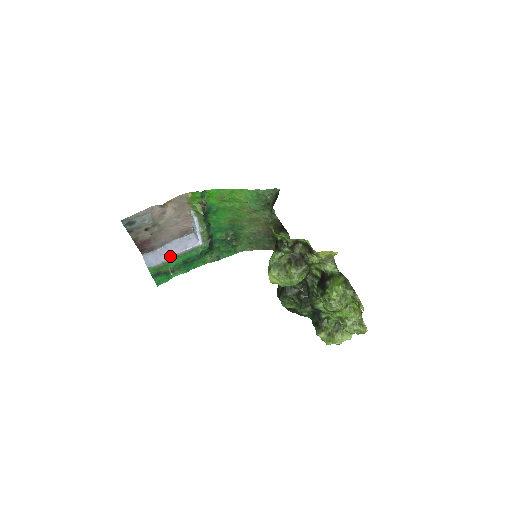
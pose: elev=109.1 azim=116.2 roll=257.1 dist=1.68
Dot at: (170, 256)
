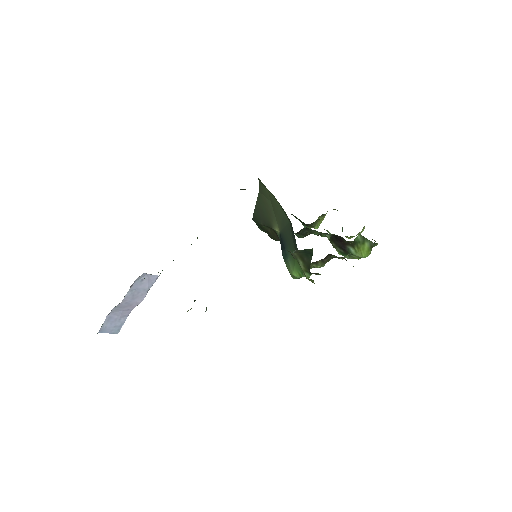
Dot at: occluded
